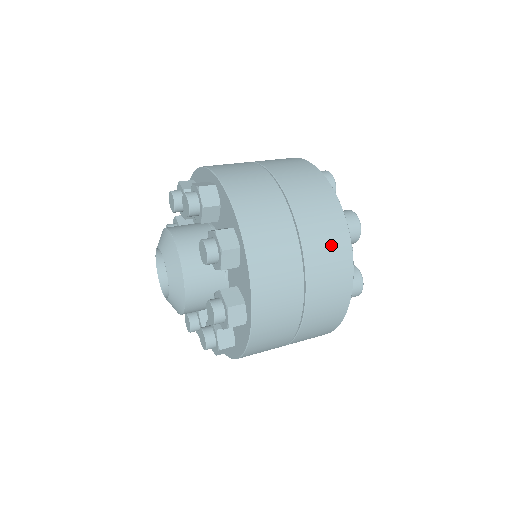
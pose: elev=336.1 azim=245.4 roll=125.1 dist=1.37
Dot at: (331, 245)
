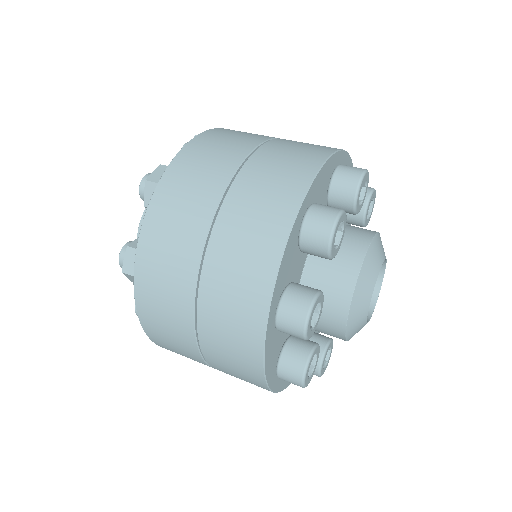
Dot at: (234, 335)
